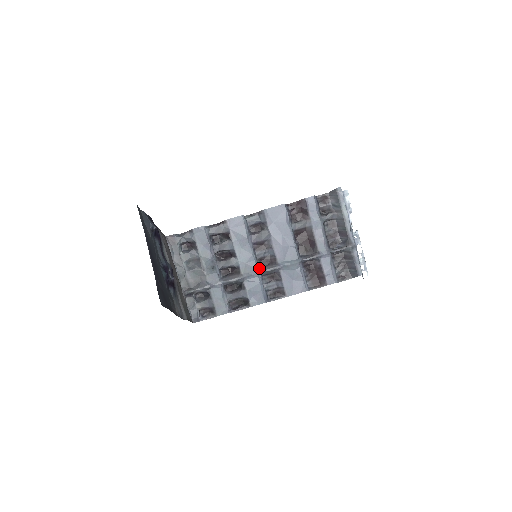
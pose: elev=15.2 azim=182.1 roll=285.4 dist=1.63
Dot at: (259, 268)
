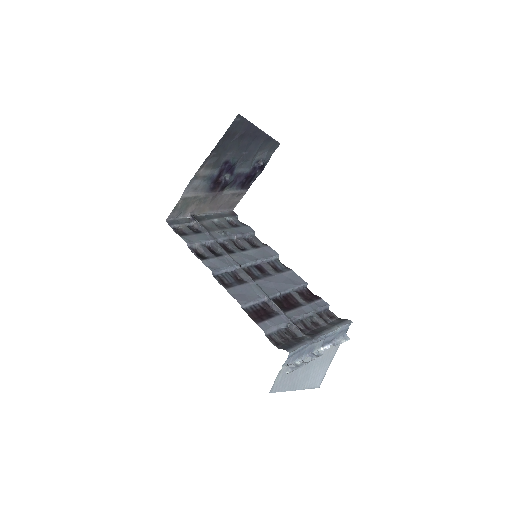
Dot at: occluded
